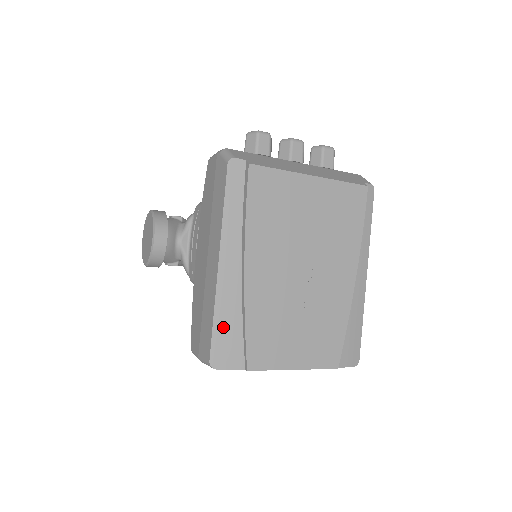
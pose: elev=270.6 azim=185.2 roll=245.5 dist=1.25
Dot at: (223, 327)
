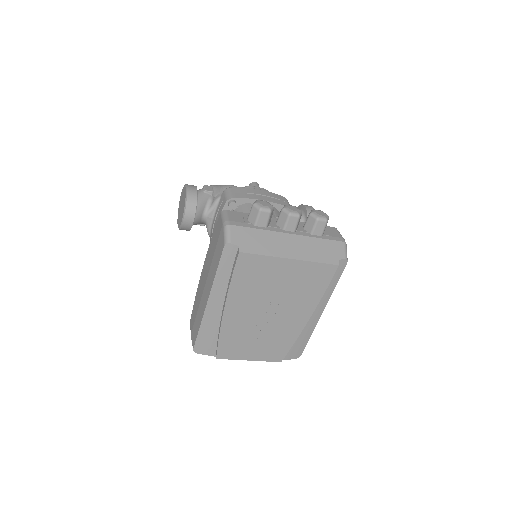
Dot at: (205, 335)
